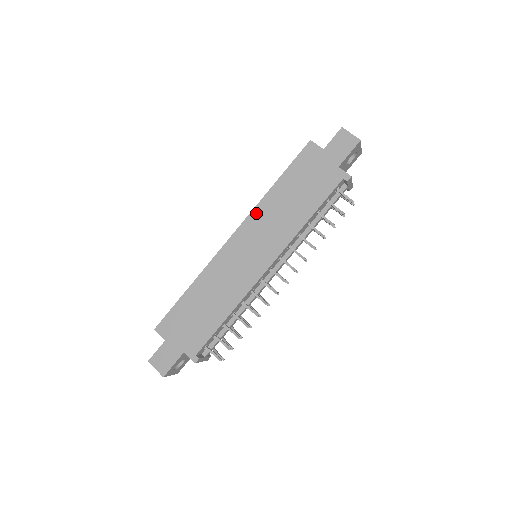
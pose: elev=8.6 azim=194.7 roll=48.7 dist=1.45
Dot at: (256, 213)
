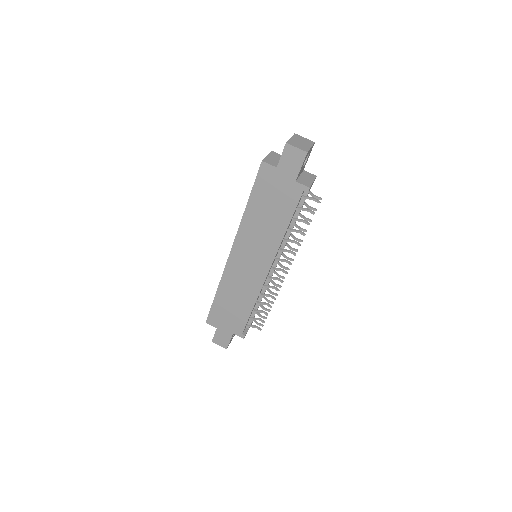
Dot at: (241, 232)
